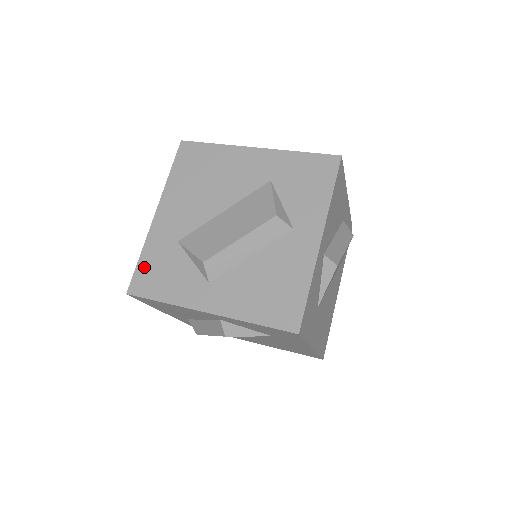
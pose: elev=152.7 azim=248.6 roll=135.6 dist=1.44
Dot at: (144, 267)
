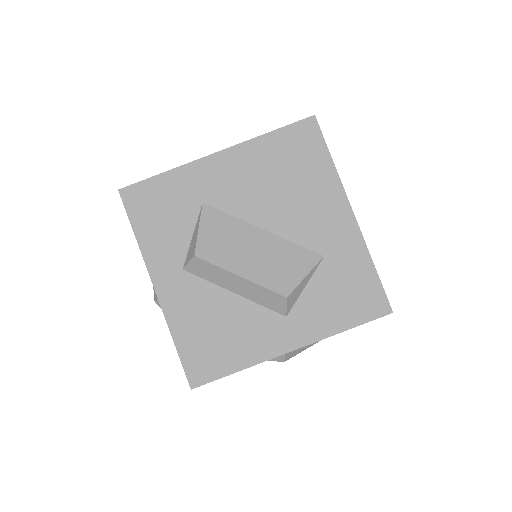
Dot at: (155, 187)
